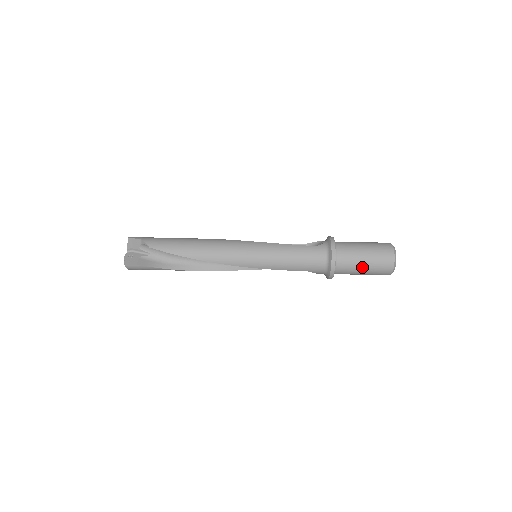
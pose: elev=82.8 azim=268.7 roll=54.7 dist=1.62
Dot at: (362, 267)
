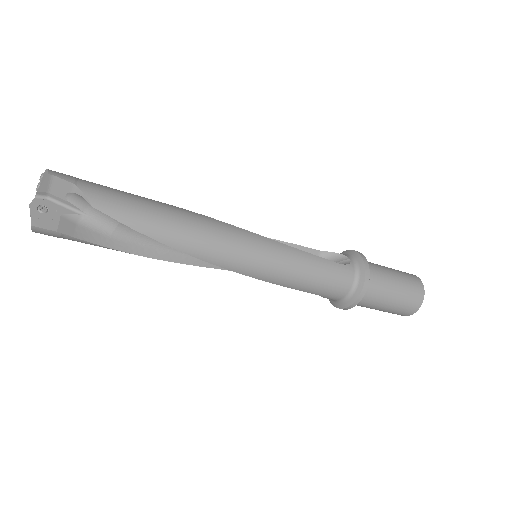
Dot at: (385, 305)
